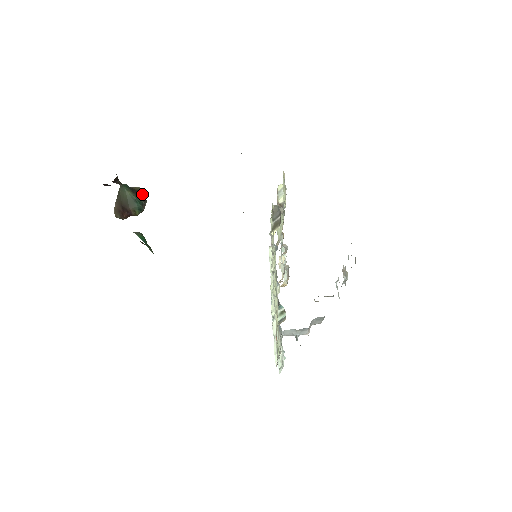
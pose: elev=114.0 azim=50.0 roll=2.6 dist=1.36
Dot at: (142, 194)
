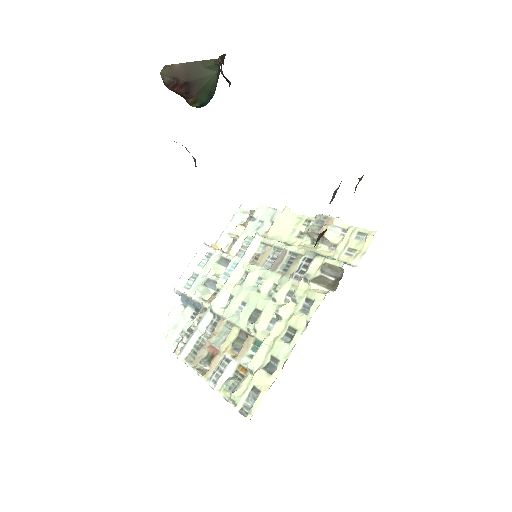
Dot at: occluded
